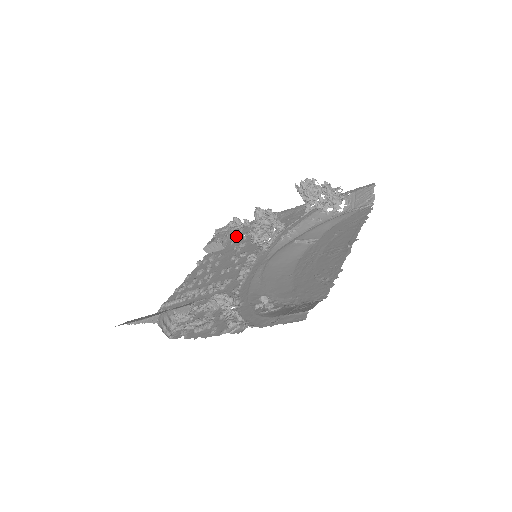
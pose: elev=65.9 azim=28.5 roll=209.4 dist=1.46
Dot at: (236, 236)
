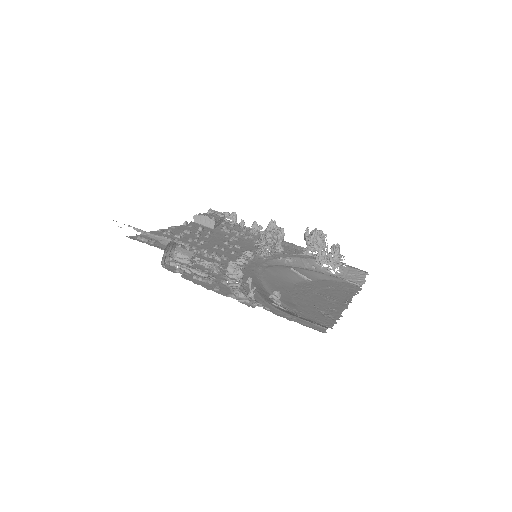
Dot at: (227, 227)
